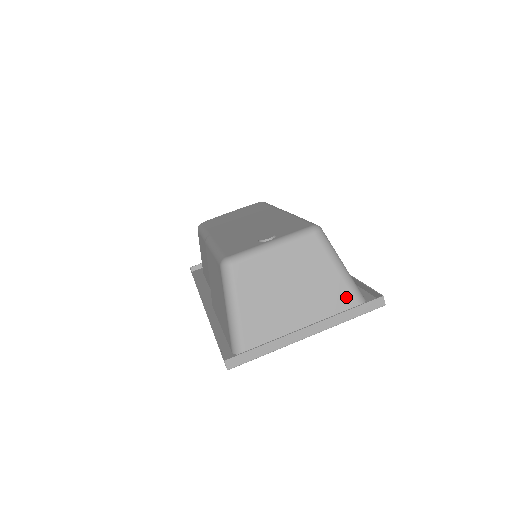
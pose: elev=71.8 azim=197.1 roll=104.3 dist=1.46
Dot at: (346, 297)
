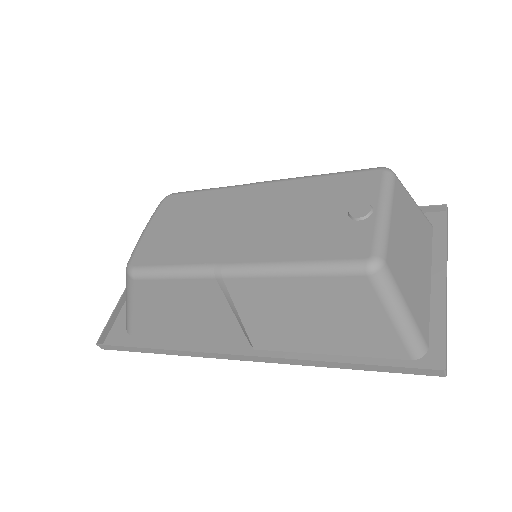
Dot at: (427, 226)
